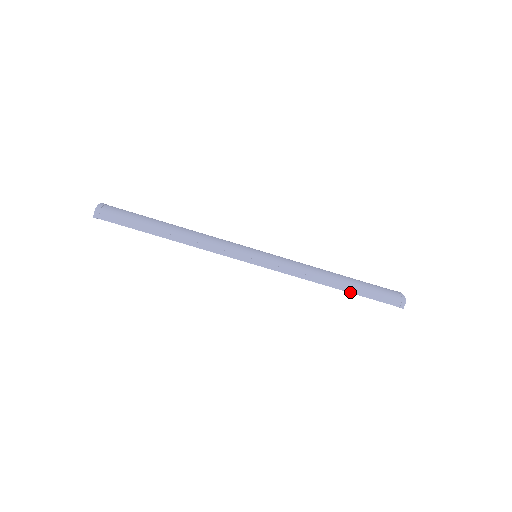
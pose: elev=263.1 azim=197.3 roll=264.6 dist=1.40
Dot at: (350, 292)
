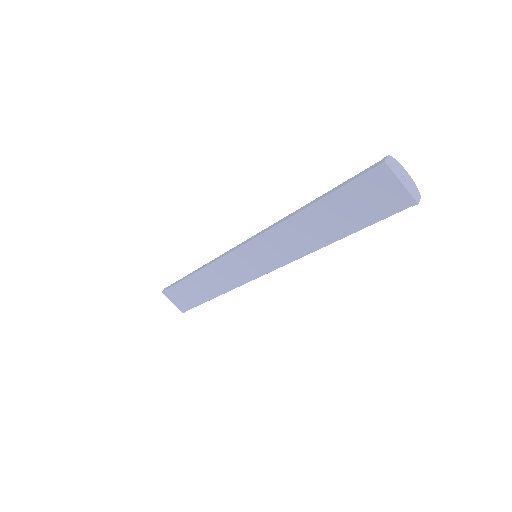
Dot at: (318, 200)
